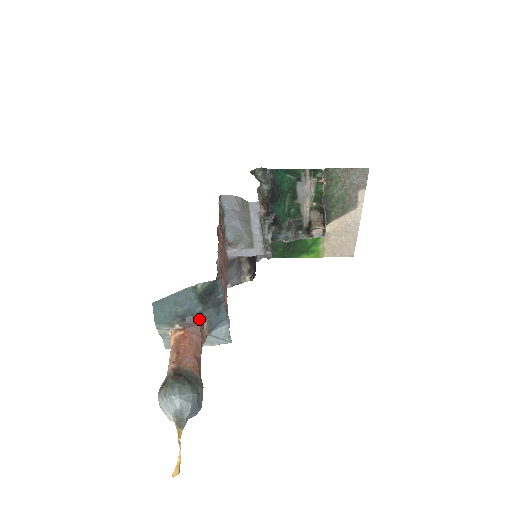
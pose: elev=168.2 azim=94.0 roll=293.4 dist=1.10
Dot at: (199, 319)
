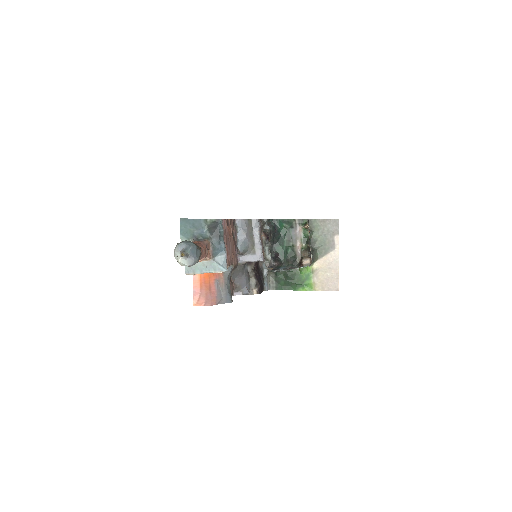
Dot at: (207, 241)
